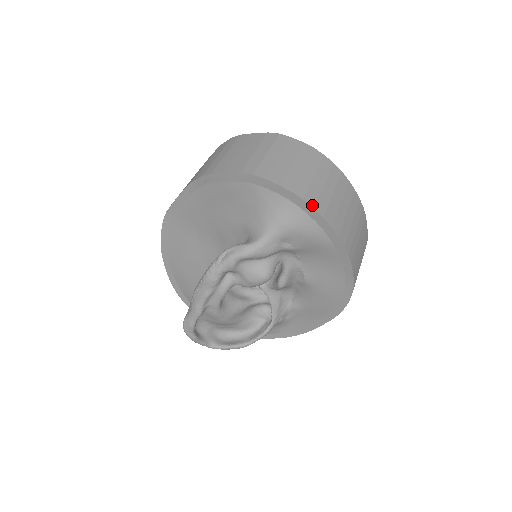
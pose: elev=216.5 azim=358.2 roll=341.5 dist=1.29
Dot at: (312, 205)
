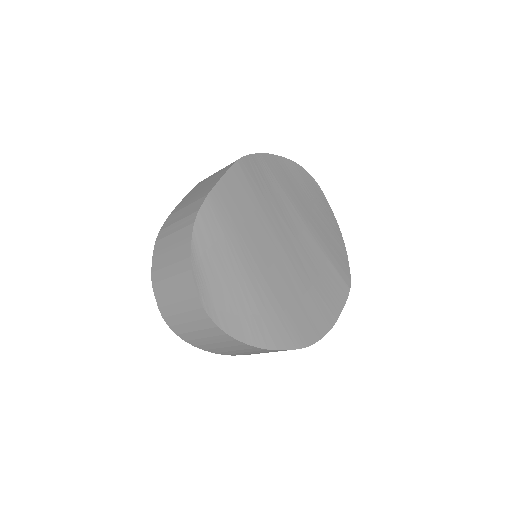
Dot at: (176, 333)
